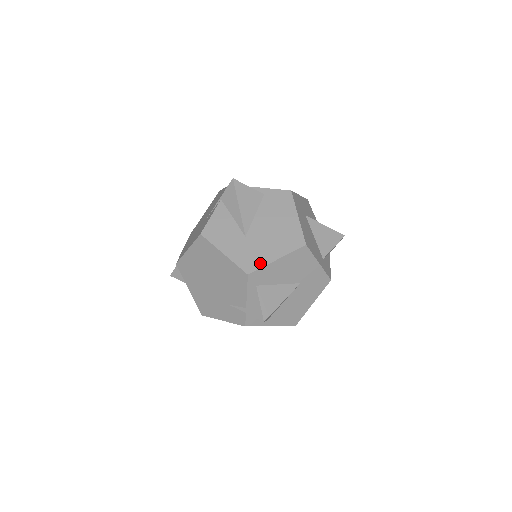
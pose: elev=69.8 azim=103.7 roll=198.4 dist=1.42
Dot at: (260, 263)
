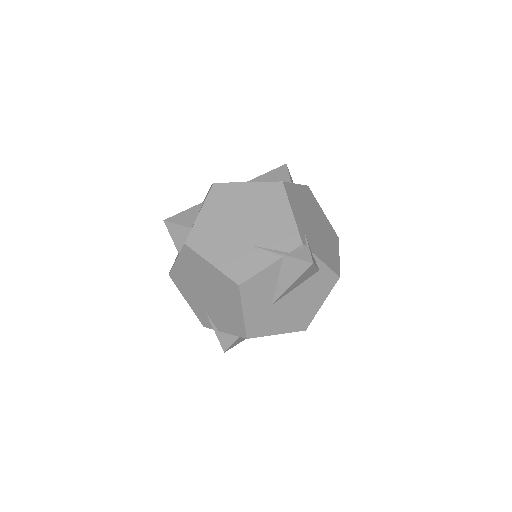
Dot at: (263, 333)
